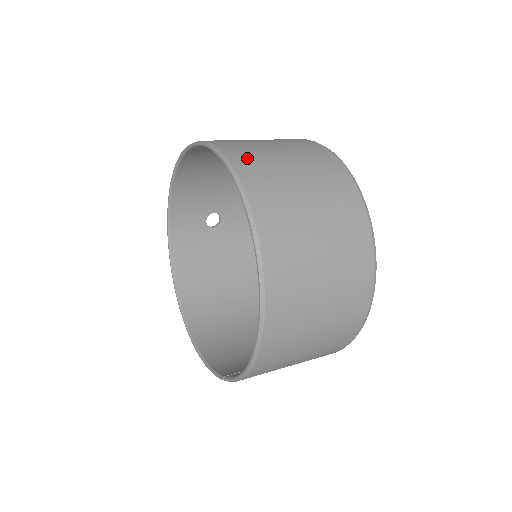
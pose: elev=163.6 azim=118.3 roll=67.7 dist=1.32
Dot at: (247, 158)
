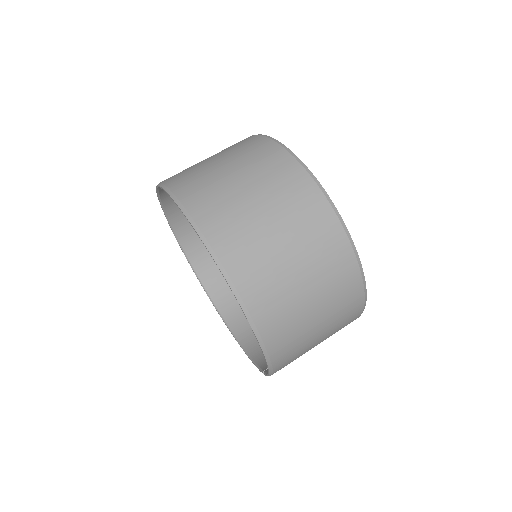
Dot at: (196, 191)
